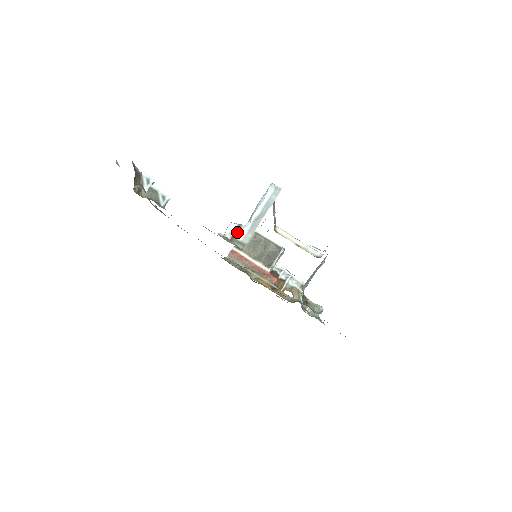
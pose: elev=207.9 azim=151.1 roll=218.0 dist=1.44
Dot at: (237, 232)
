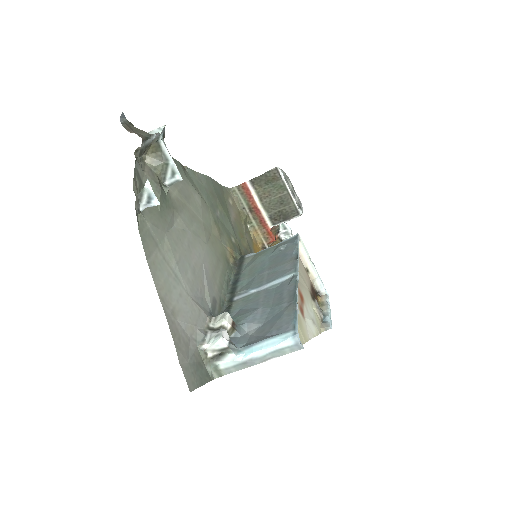
Dot at: (222, 355)
